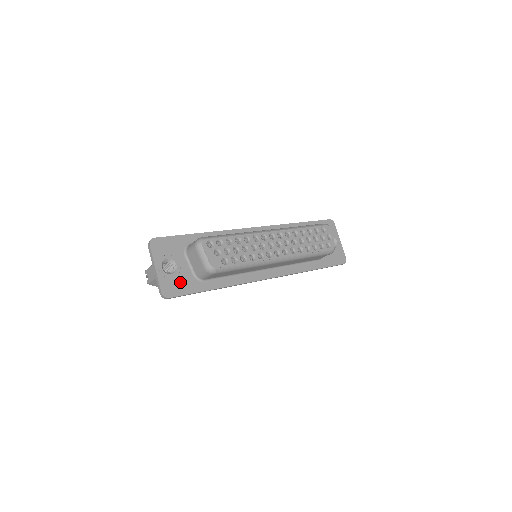
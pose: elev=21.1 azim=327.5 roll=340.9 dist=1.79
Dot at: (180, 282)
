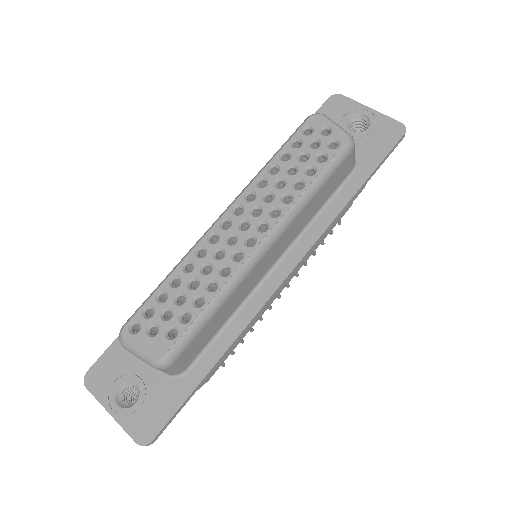
Dot at: (154, 404)
